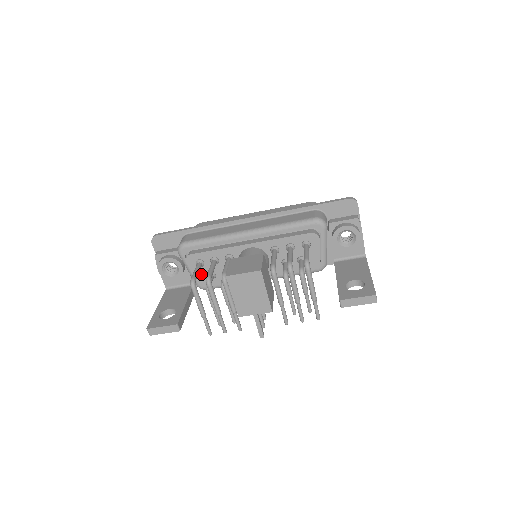
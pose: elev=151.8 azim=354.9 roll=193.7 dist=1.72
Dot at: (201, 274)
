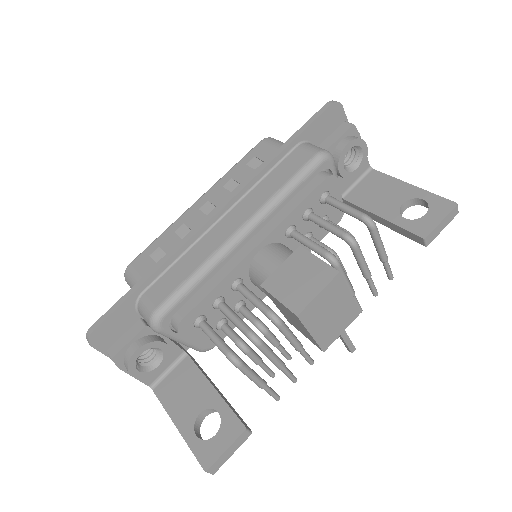
Dot at: occluded
